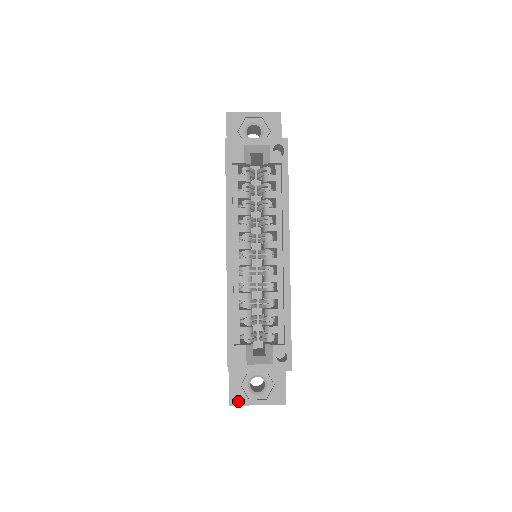
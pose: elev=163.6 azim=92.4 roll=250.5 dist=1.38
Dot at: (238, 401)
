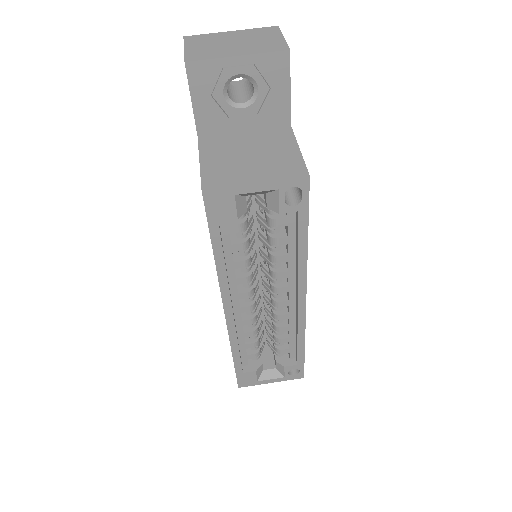
Dot at: occluded
